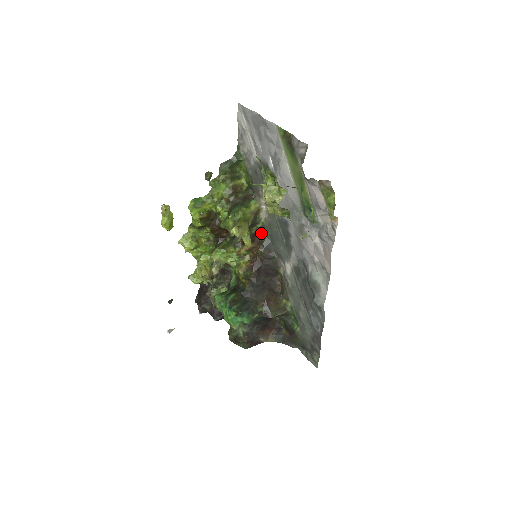
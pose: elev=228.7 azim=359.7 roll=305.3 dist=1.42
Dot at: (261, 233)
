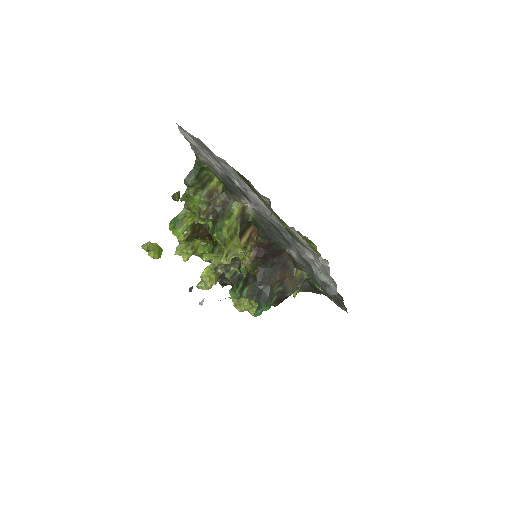
Dot at: (254, 225)
